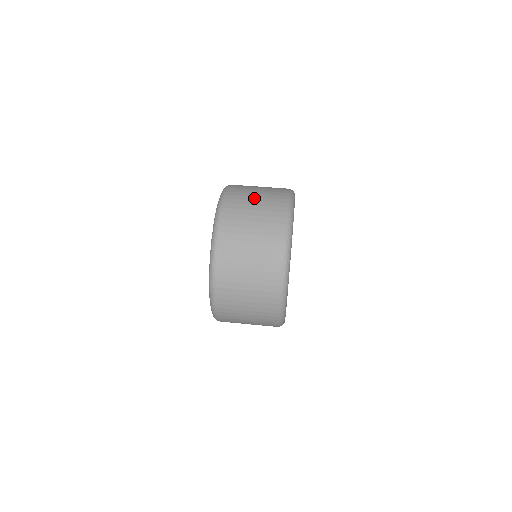
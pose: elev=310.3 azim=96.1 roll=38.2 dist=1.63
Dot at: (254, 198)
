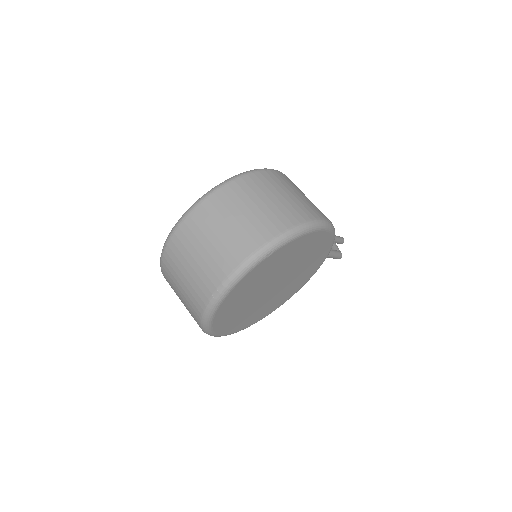
Dot at: (259, 201)
